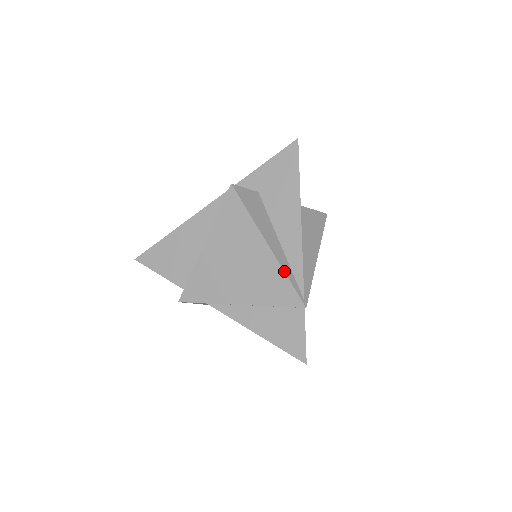
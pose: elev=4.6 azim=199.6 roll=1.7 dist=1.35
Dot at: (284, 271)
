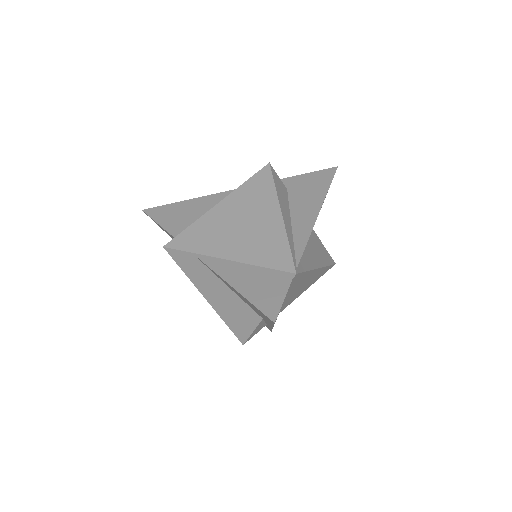
Dot at: (287, 237)
